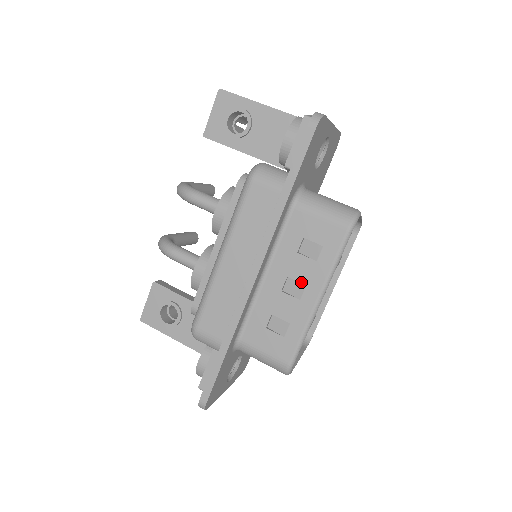
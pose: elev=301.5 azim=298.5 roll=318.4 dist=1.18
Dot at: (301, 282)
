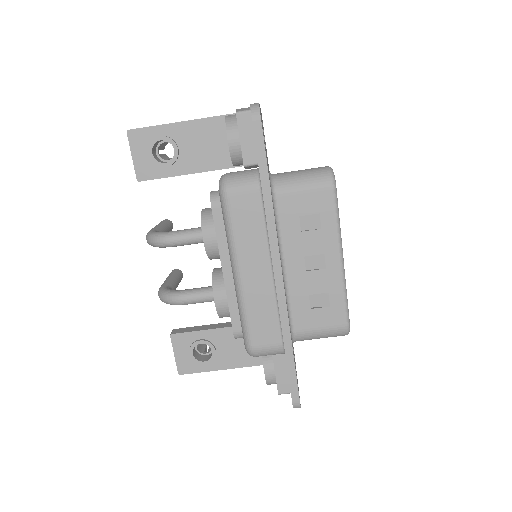
Dot at: (318, 254)
